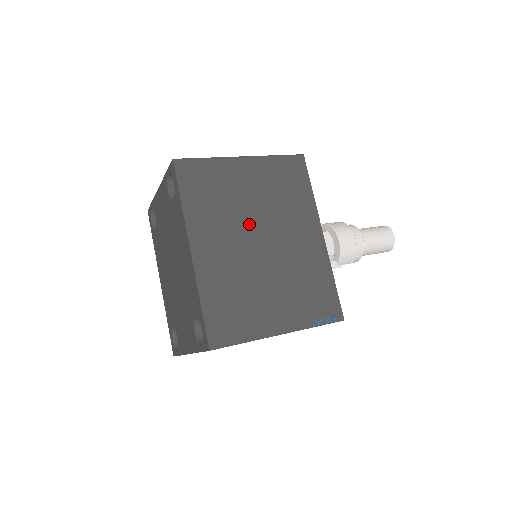
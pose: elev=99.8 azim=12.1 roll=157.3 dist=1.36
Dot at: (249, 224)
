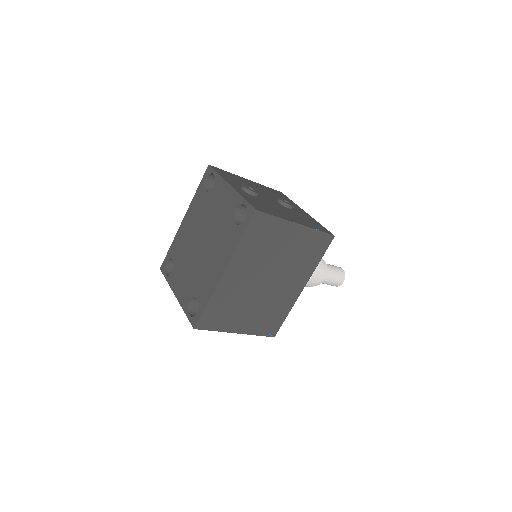
Dot at: (268, 268)
